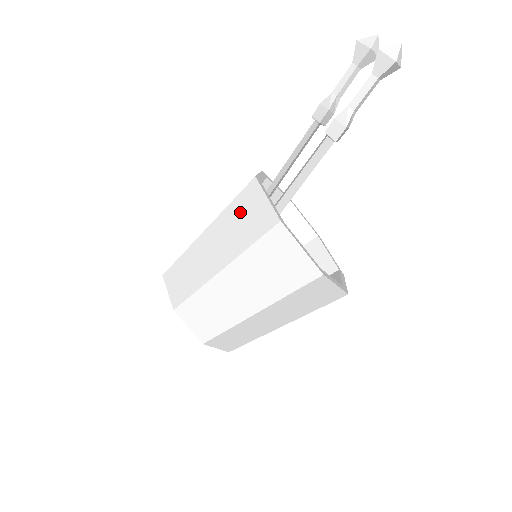
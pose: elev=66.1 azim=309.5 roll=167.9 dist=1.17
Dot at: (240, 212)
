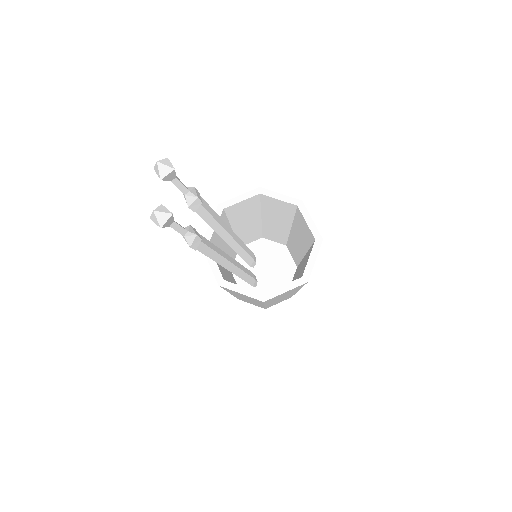
Dot at: occluded
